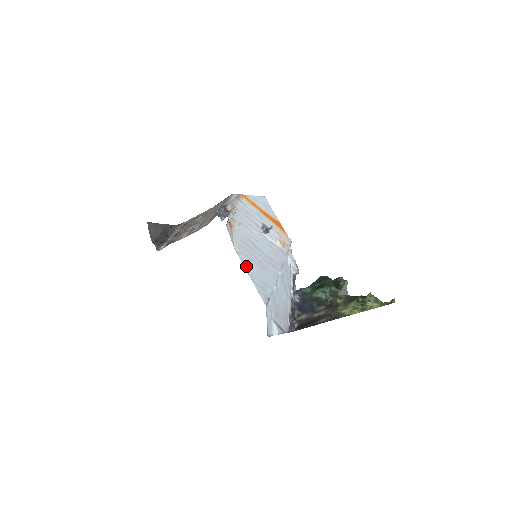
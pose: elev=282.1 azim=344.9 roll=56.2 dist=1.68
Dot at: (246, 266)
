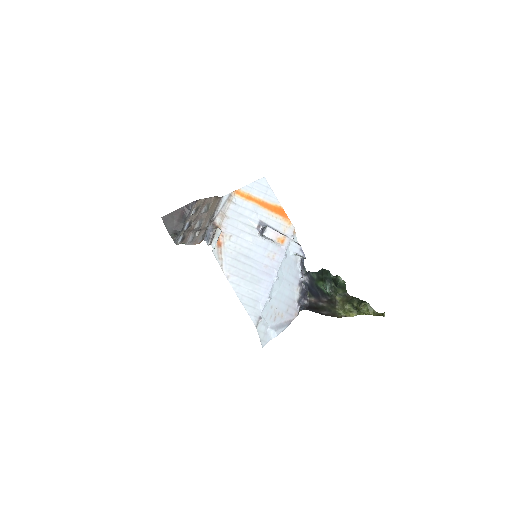
Dot at: (236, 289)
